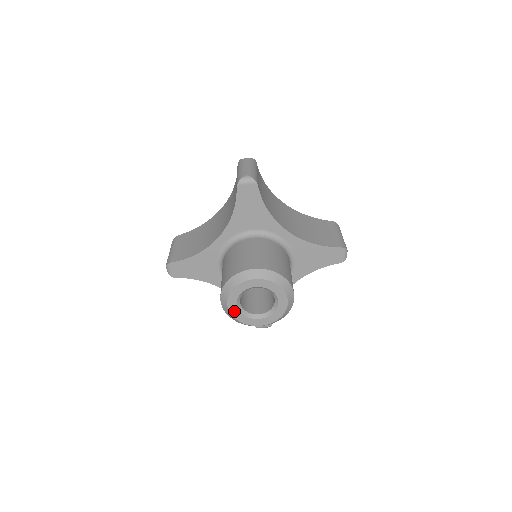
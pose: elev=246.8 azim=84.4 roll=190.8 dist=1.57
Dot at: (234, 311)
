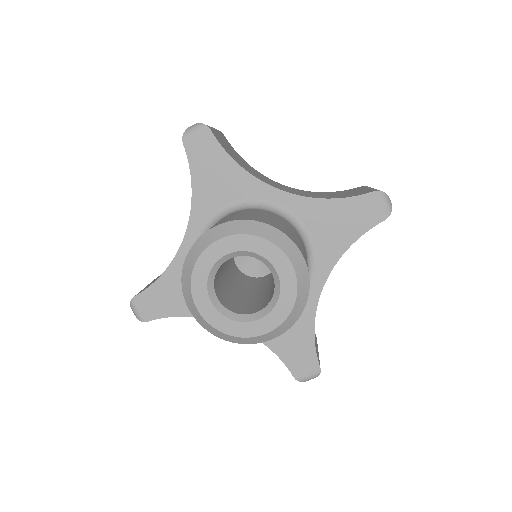
Dot at: (211, 315)
